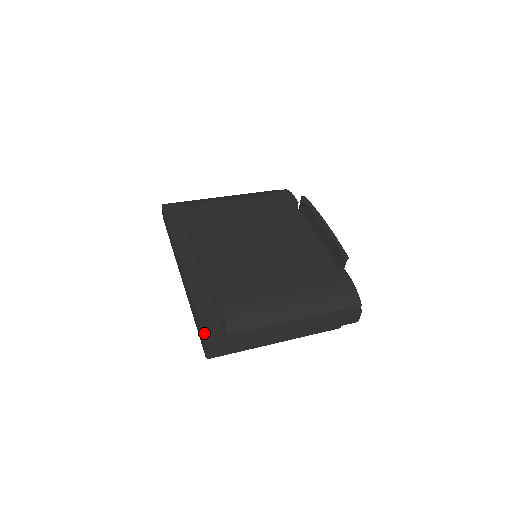
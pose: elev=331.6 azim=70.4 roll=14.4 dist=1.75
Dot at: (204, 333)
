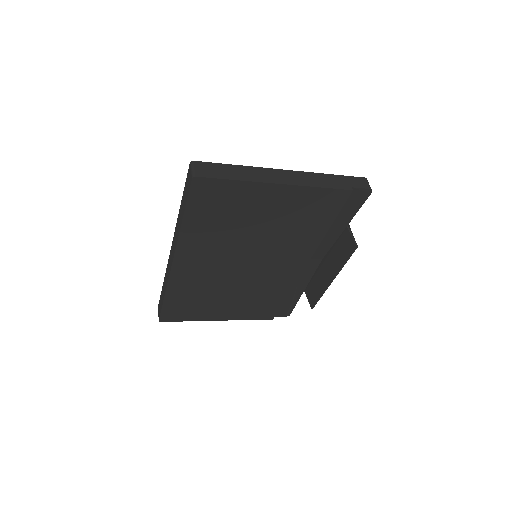
Dot at: occluded
